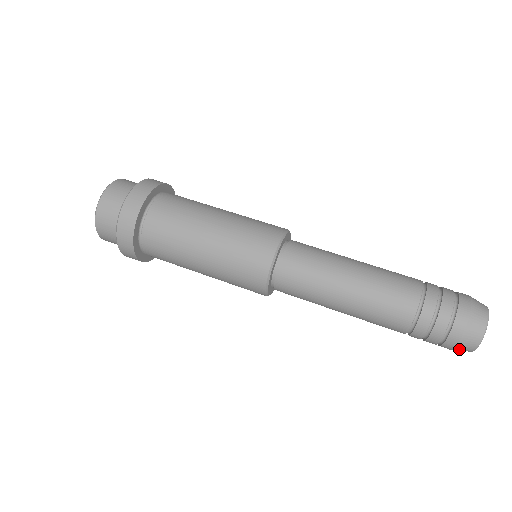
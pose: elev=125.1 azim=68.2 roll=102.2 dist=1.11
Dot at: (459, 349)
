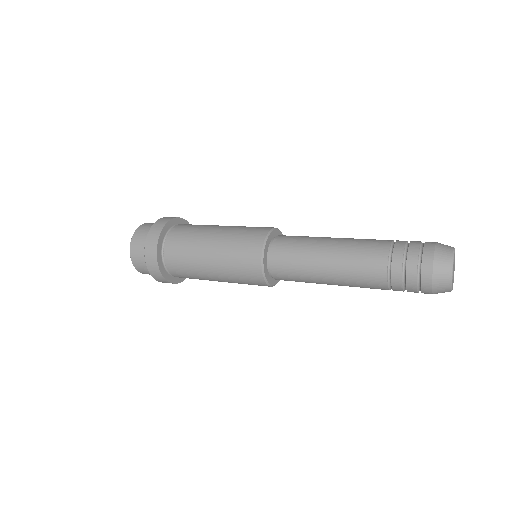
Dot at: (437, 279)
